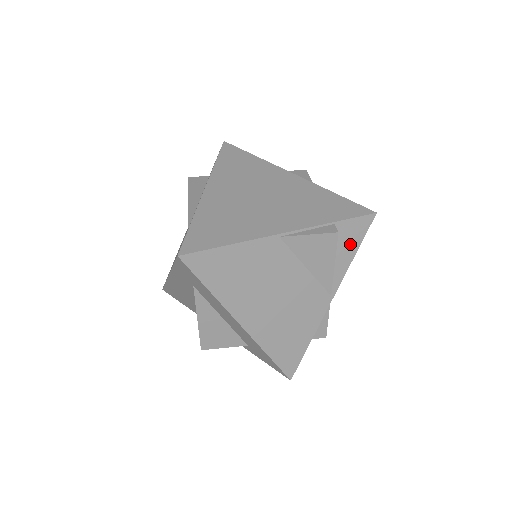
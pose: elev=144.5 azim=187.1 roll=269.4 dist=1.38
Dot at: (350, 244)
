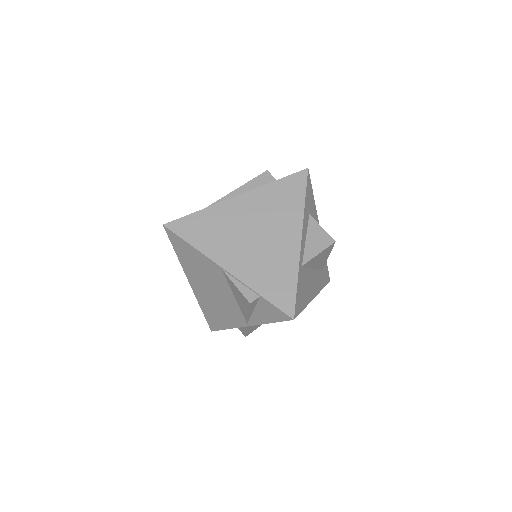
Dot at: (268, 315)
